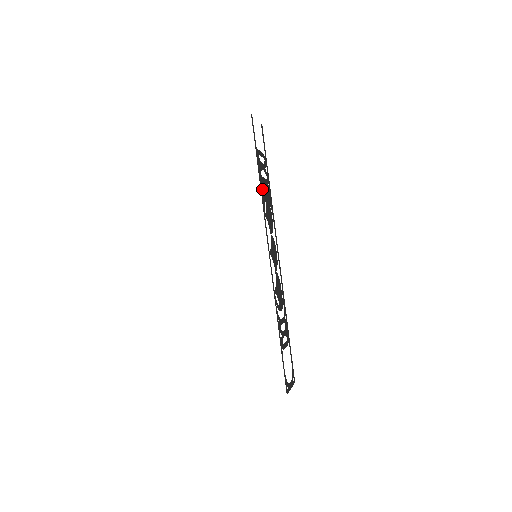
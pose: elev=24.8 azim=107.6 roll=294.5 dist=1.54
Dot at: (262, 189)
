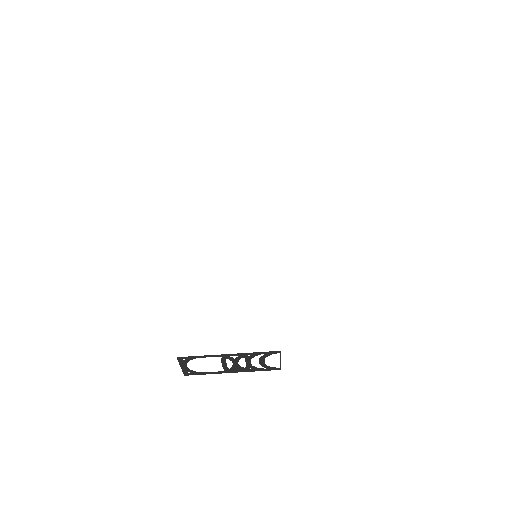
Dot at: occluded
